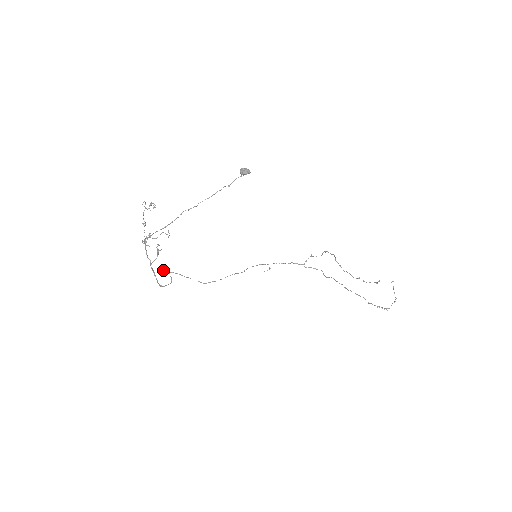
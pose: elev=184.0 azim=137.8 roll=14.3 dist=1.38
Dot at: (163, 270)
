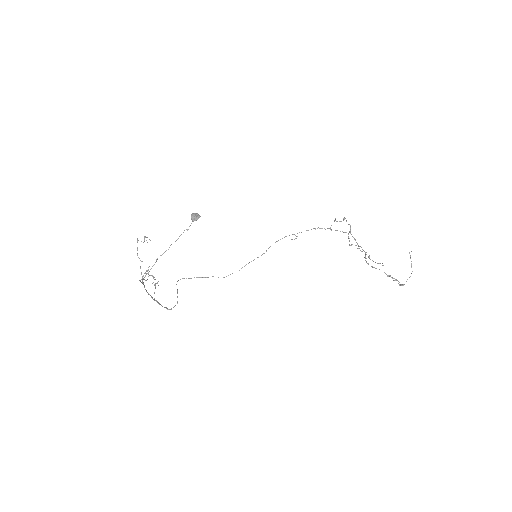
Dot at: occluded
